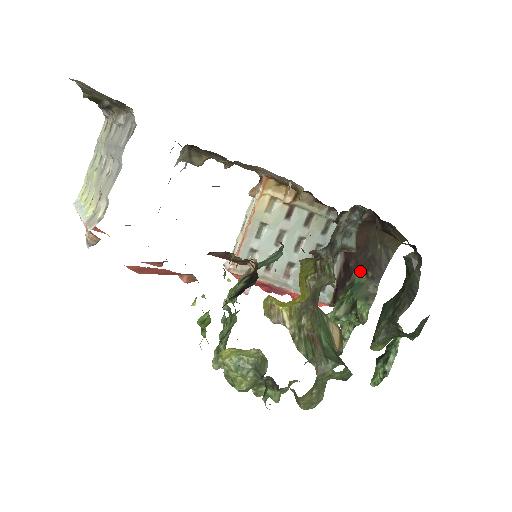
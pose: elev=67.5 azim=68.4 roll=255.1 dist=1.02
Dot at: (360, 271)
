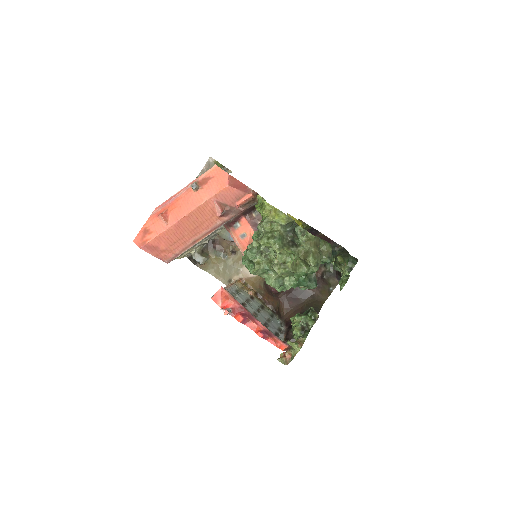
Dot at: occluded
